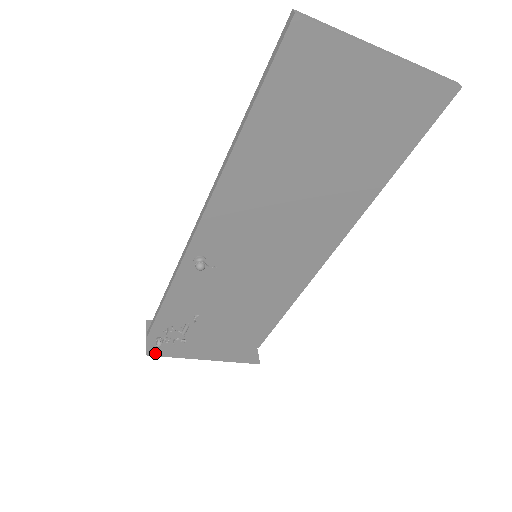
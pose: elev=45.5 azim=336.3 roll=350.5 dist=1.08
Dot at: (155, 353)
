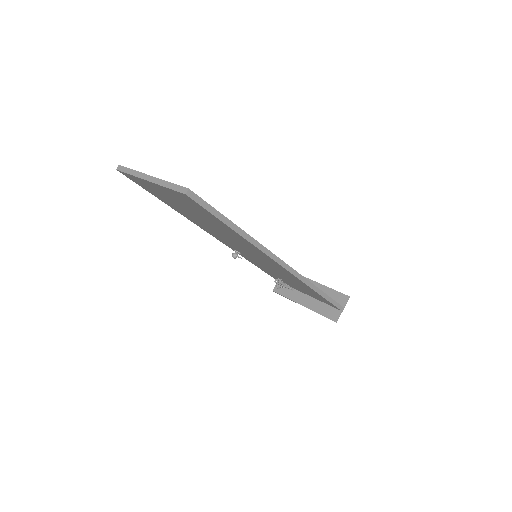
Dot at: (277, 292)
